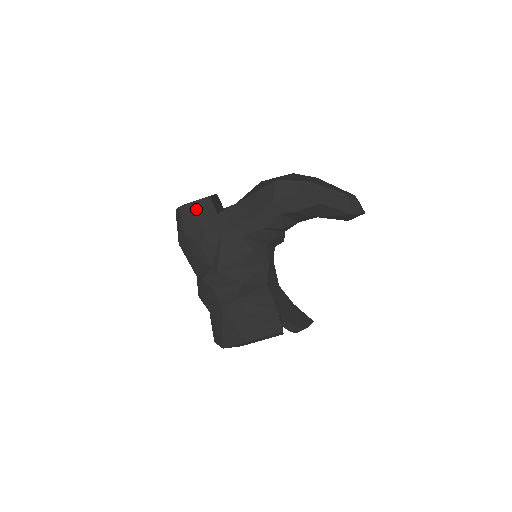
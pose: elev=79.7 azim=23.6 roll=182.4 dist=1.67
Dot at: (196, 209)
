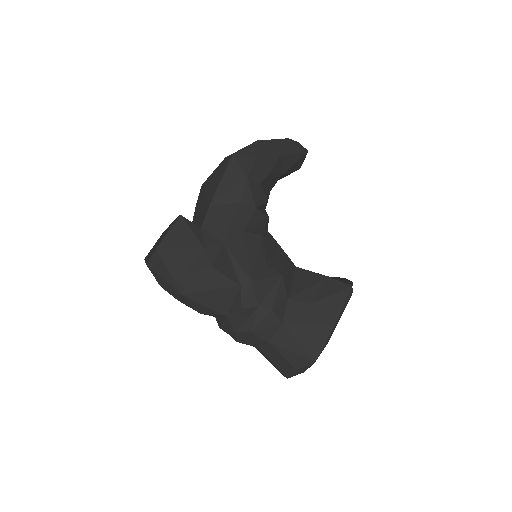
Dot at: (177, 237)
